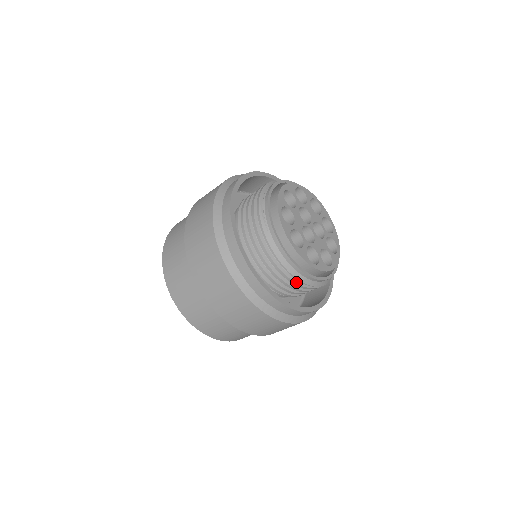
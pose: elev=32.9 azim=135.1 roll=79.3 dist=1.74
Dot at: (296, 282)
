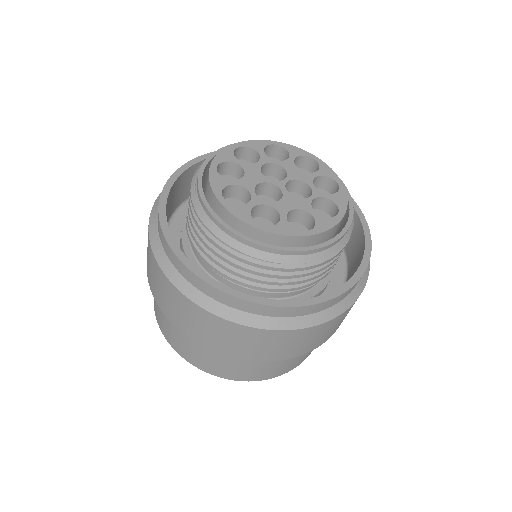
Dot at: (242, 257)
